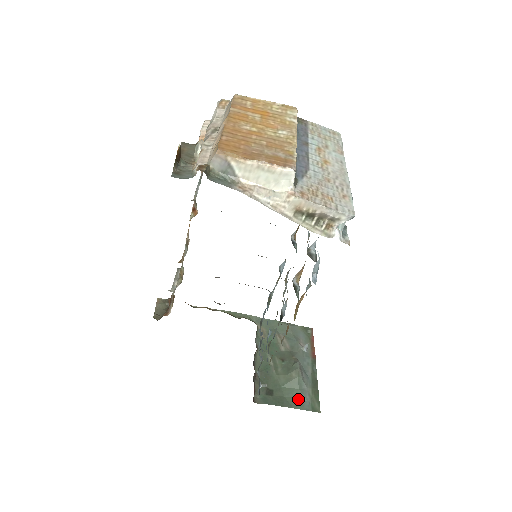
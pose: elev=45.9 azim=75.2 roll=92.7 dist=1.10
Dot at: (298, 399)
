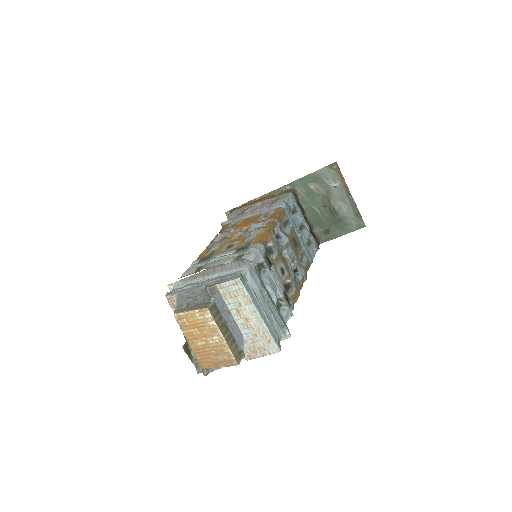
Dot at: (347, 227)
